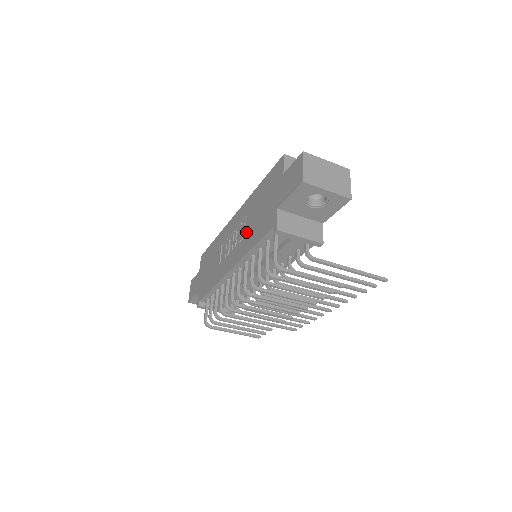
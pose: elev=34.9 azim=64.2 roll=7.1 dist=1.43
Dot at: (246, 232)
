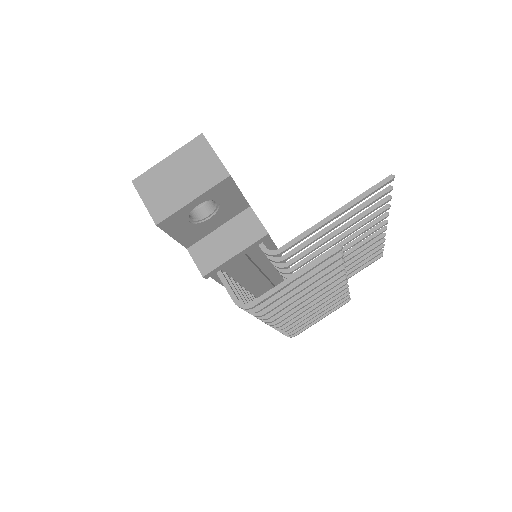
Dot at: occluded
